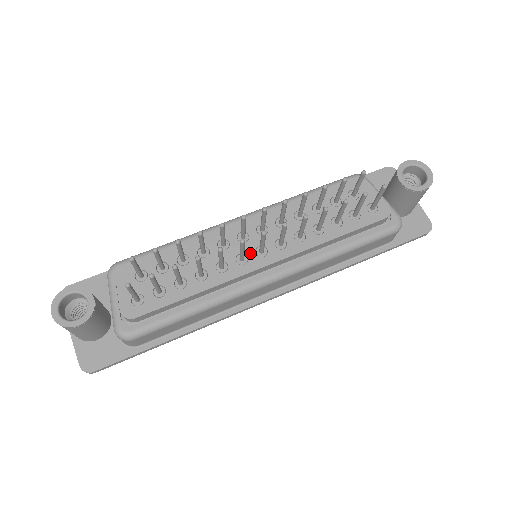
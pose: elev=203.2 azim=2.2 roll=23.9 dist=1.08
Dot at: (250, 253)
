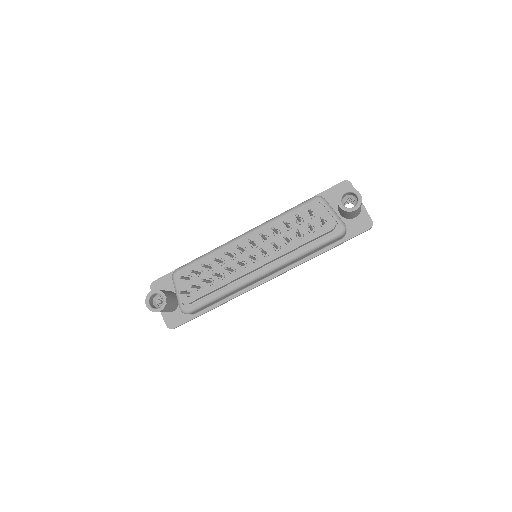
Dot at: (248, 261)
